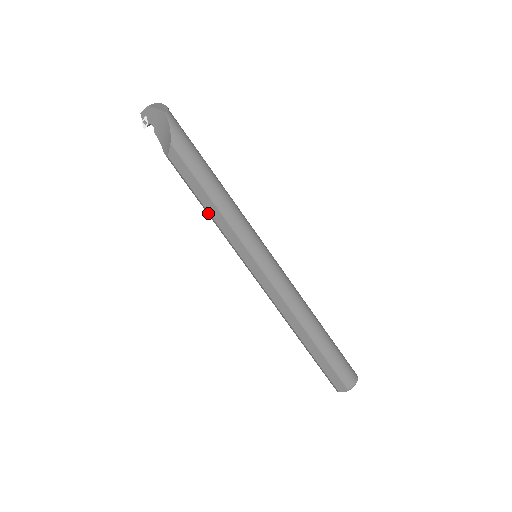
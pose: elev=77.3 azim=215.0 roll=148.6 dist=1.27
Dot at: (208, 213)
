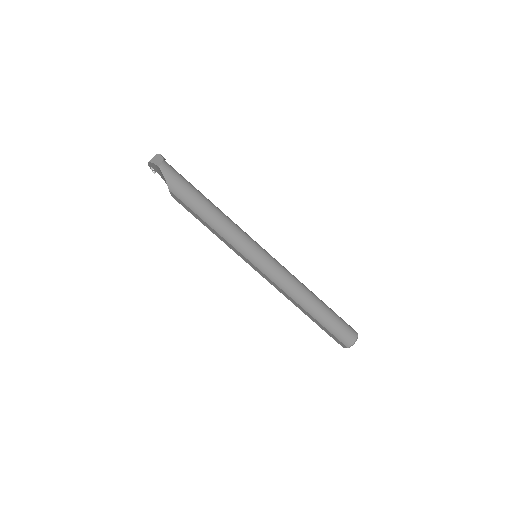
Dot at: (211, 231)
